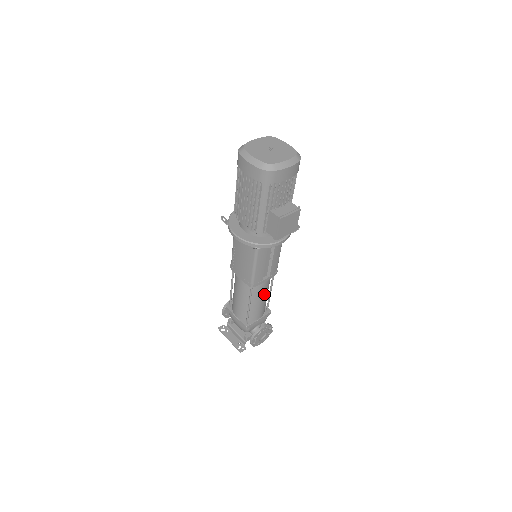
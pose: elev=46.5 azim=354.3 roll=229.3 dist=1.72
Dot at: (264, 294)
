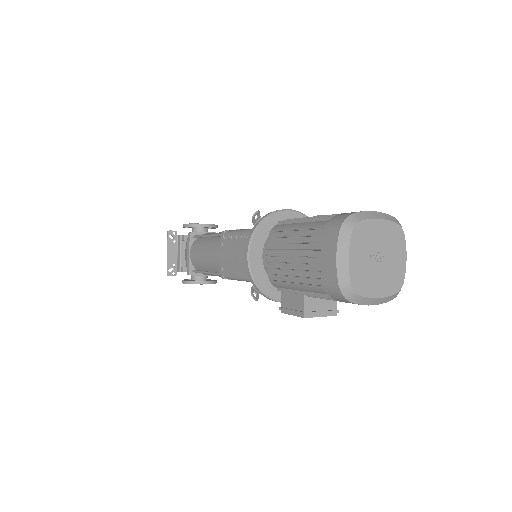
Dot at: occluded
